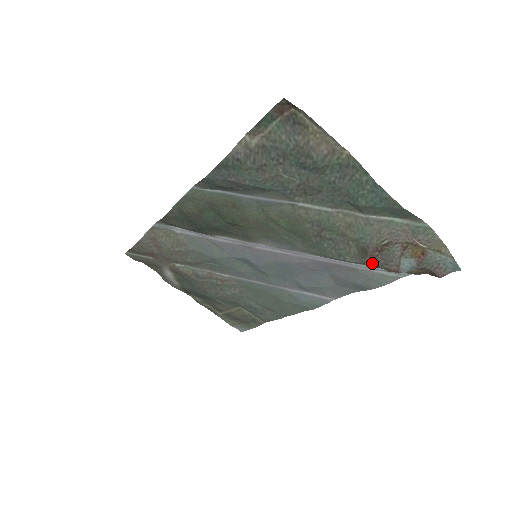
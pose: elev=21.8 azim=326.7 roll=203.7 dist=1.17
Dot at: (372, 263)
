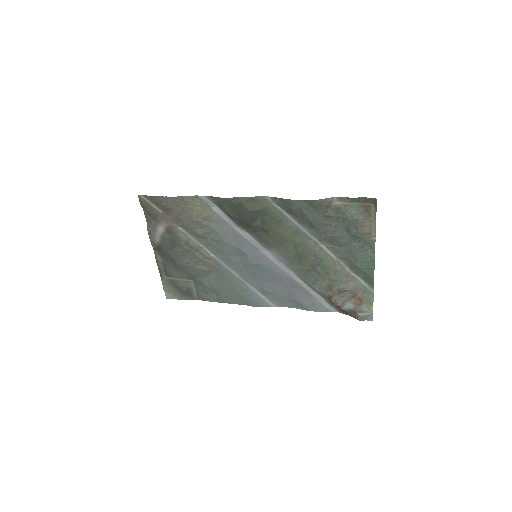
Dot at: (329, 296)
